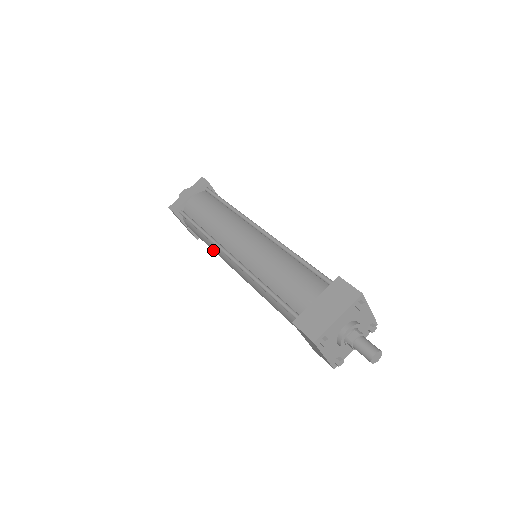
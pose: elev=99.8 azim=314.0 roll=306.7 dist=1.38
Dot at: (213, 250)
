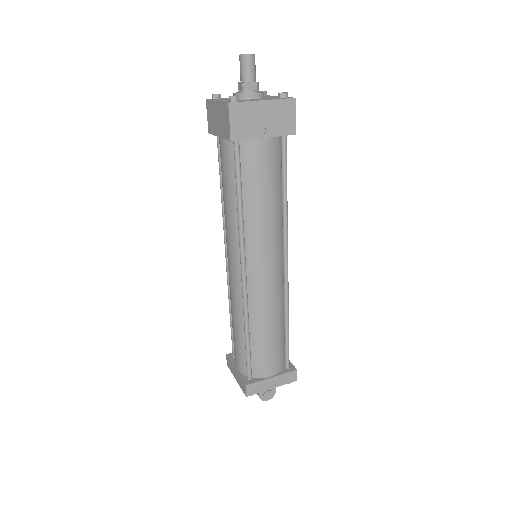
Dot at: (232, 309)
